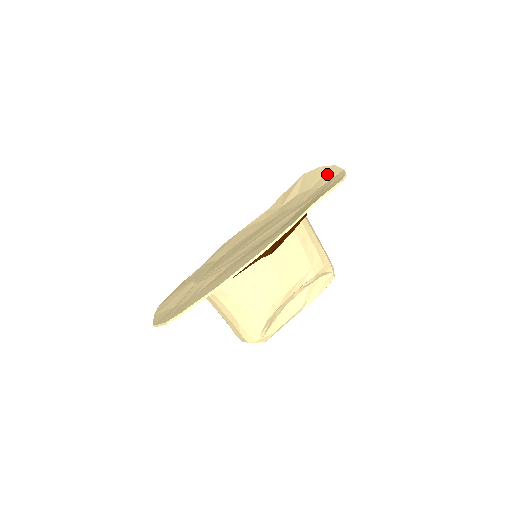
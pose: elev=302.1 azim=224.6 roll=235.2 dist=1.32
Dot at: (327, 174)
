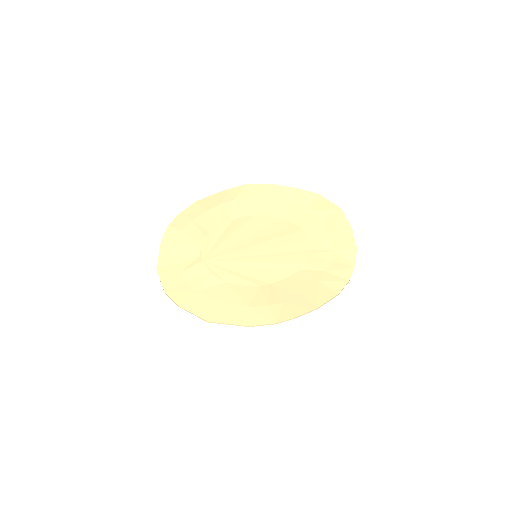
Dot at: (347, 247)
